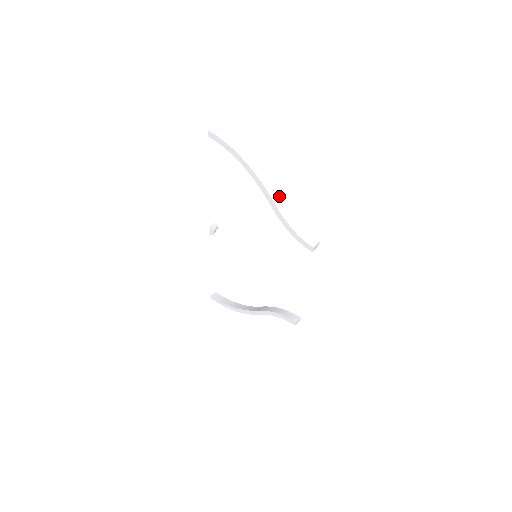
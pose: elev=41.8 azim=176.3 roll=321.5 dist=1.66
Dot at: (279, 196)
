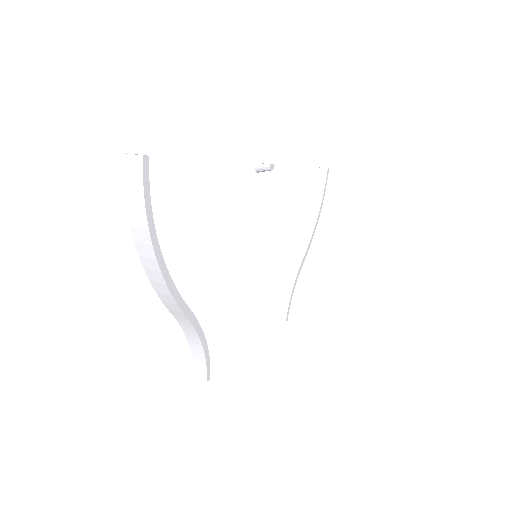
Dot at: (184, 315)
